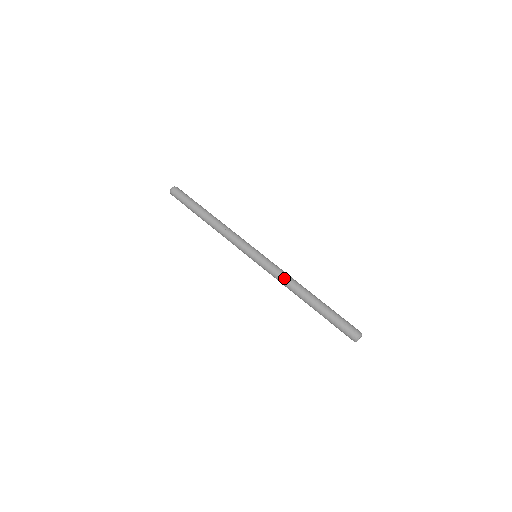
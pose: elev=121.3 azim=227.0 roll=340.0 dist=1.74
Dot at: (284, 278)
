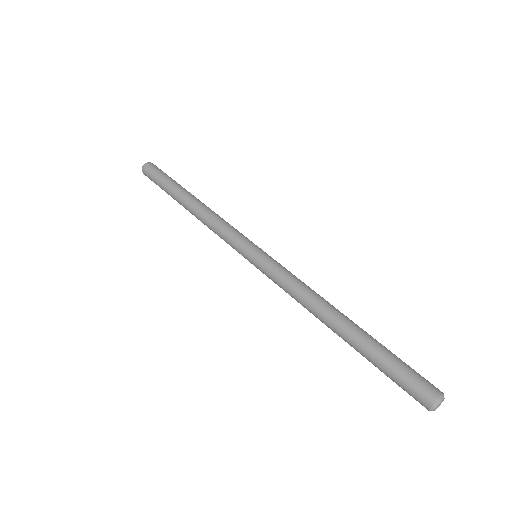
Dot at: (300, 288)
